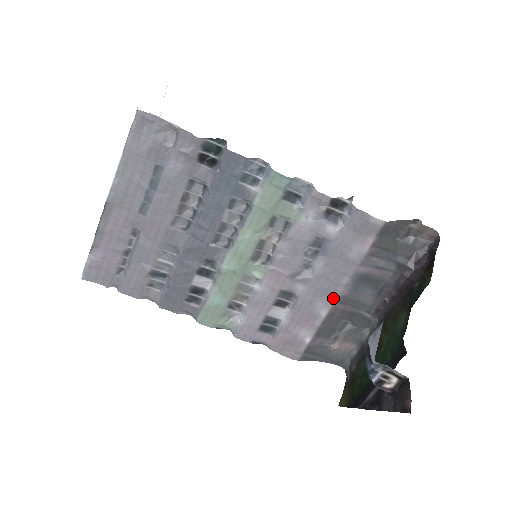
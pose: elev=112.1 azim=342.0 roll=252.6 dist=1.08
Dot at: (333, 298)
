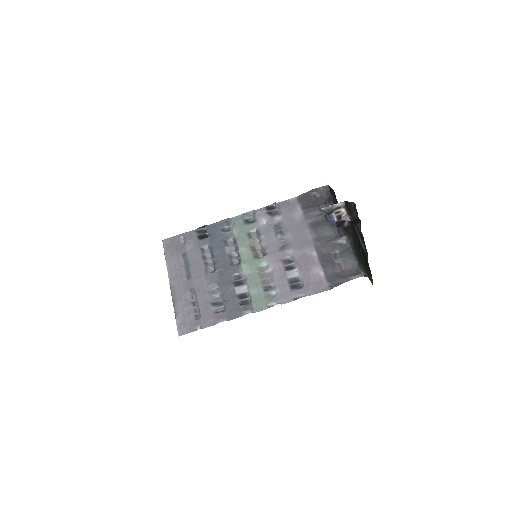
Dot at: (311, 243)
